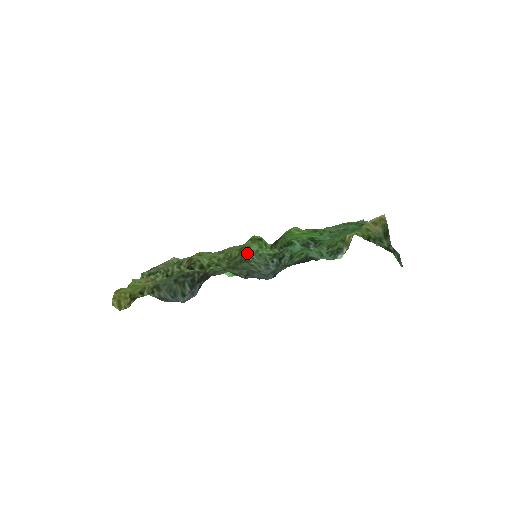
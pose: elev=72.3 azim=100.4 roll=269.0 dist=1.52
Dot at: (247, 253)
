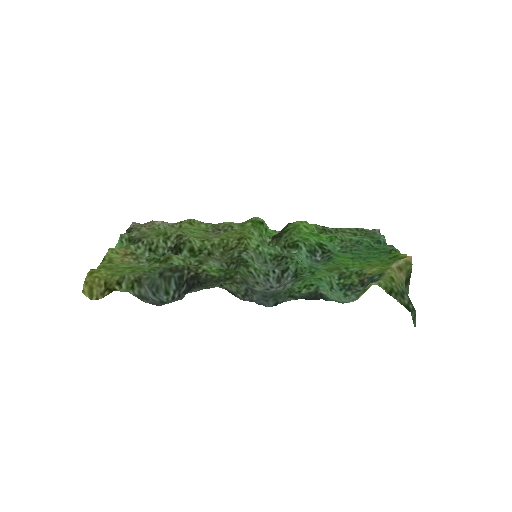
Dot at: (246, 248)
